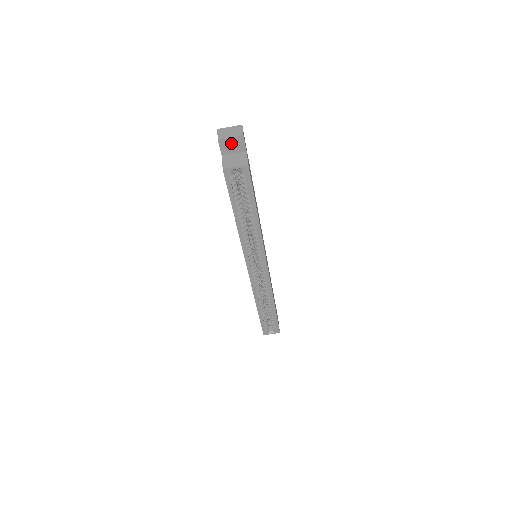
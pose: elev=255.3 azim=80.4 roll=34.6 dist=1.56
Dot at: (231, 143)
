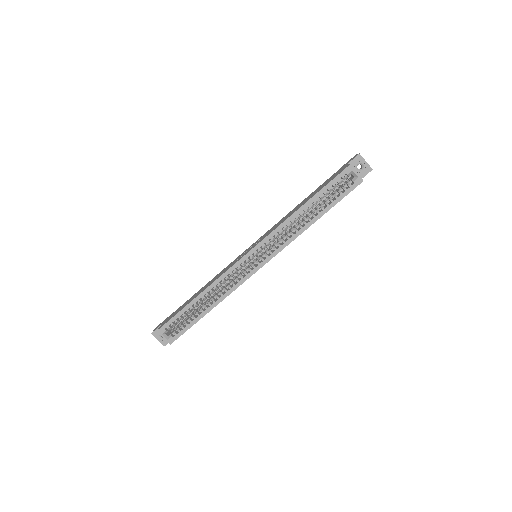
Dot at: occluded
